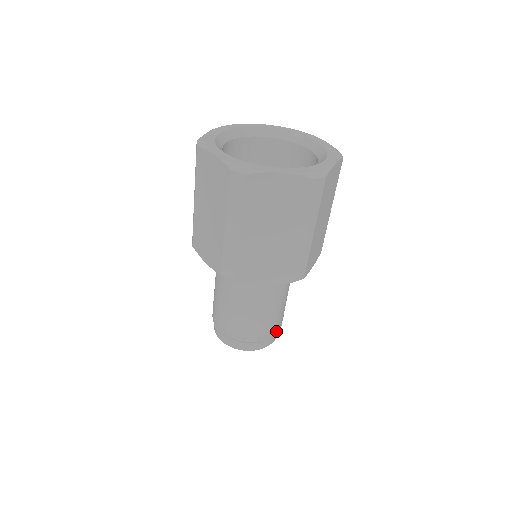
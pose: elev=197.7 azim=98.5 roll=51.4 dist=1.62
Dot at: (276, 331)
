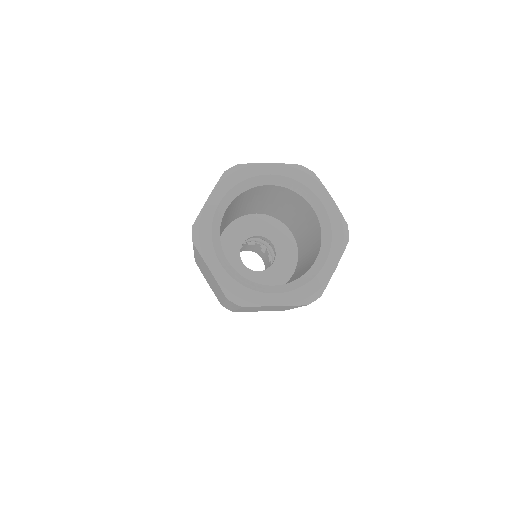
Dot at: occluded
